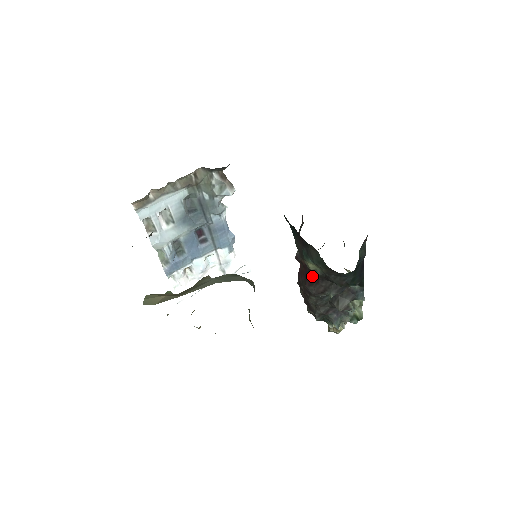
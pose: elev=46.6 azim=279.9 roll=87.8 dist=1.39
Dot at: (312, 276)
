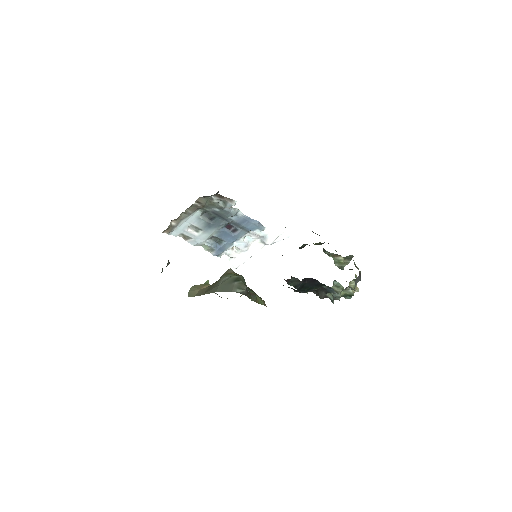
Dot at: (291, 277)
